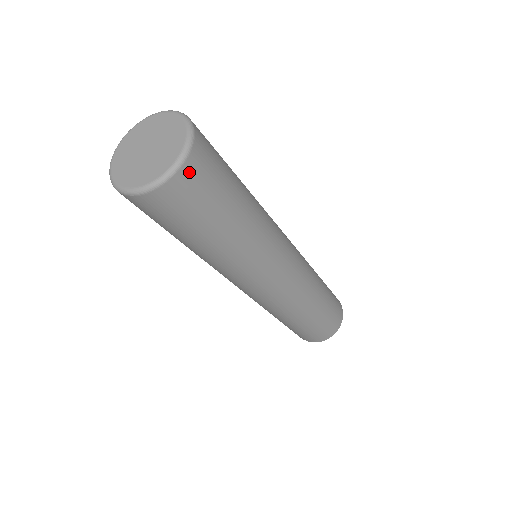
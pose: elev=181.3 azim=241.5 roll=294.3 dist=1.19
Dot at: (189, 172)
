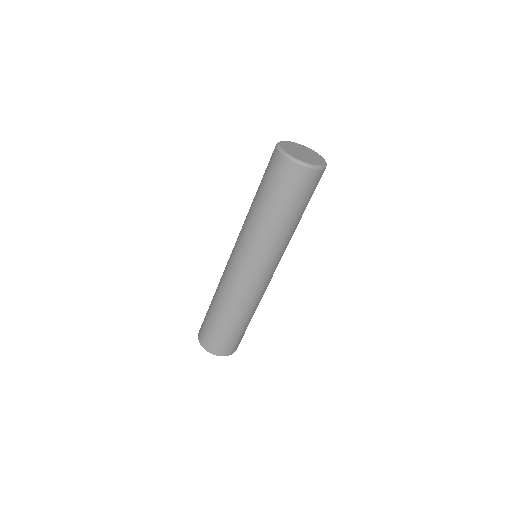
Dot at: occluded
